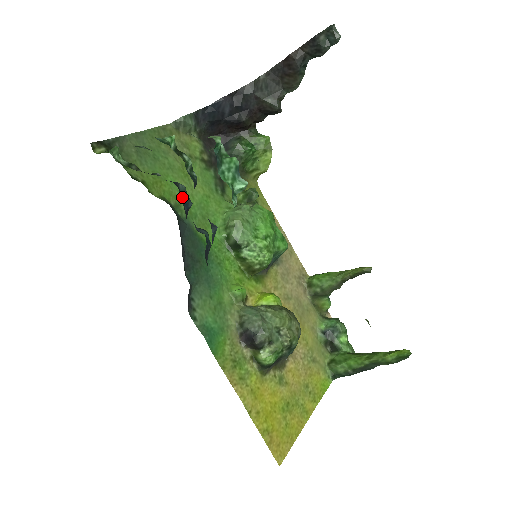
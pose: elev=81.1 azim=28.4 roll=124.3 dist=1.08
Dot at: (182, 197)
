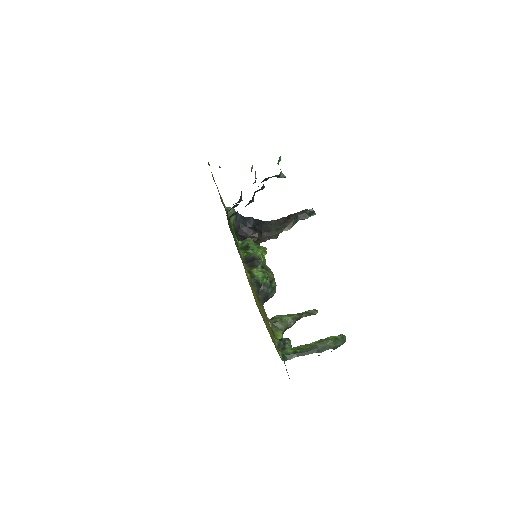
Dot at: occluded
